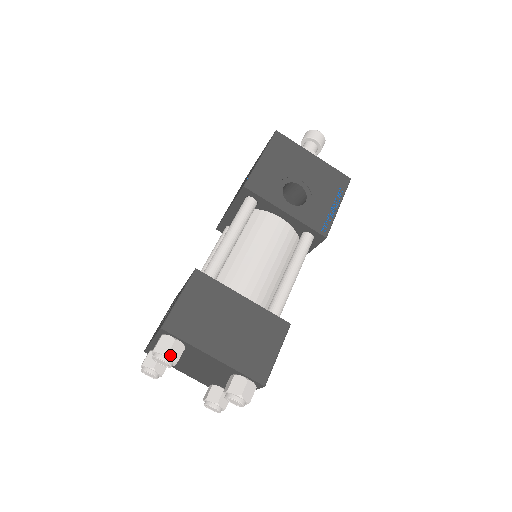
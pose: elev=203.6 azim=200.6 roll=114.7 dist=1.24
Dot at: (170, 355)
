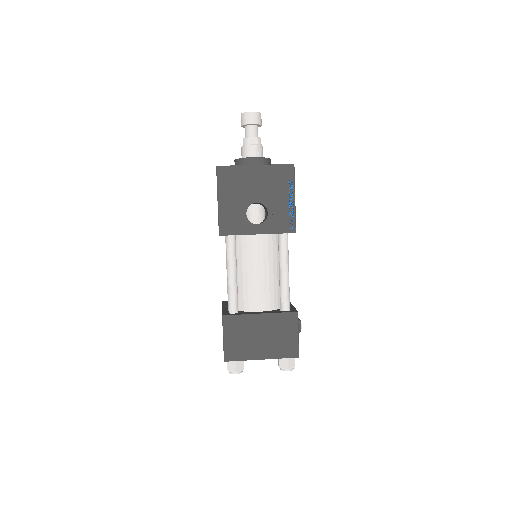
Dot at: (238, 370)
